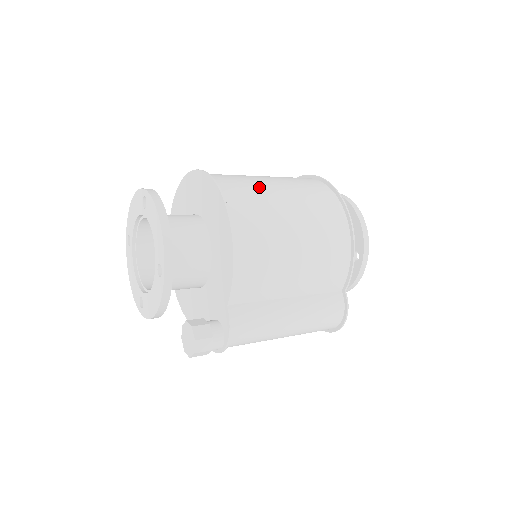
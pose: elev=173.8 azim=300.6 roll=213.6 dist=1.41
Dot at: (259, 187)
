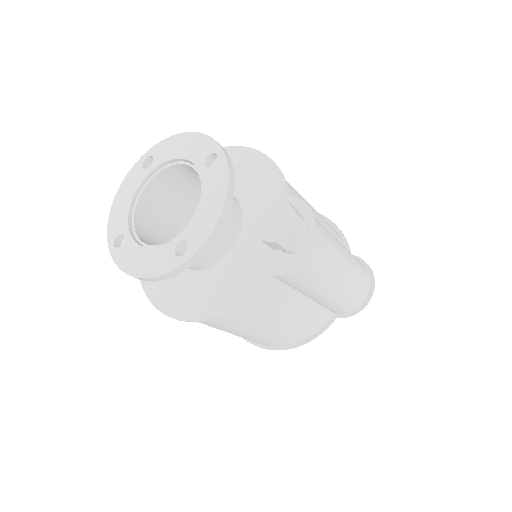
Dot at: occluded
